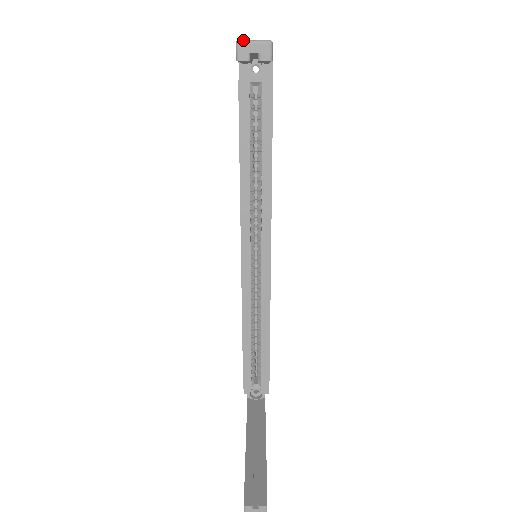
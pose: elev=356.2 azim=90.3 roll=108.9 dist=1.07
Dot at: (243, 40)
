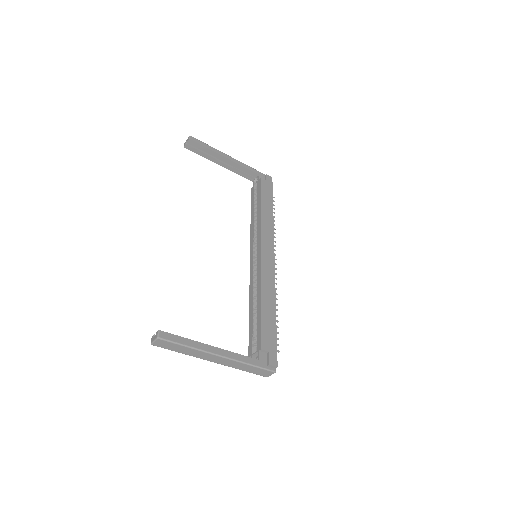
Dot at: (186, 142)
